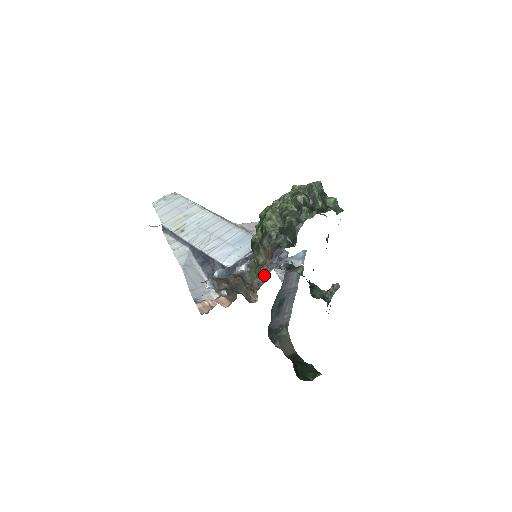
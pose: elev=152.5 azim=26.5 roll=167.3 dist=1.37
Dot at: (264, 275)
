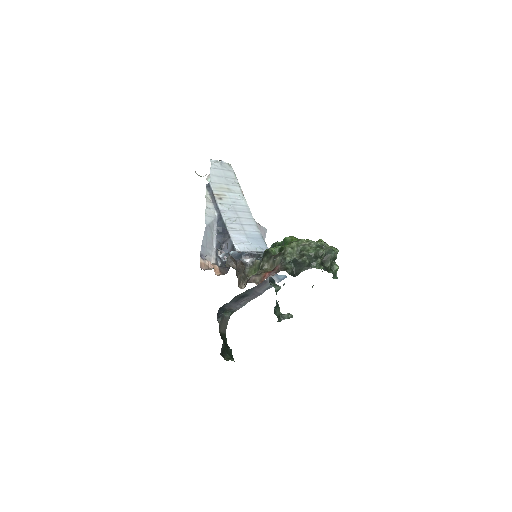
Dot at: (263, 279)
